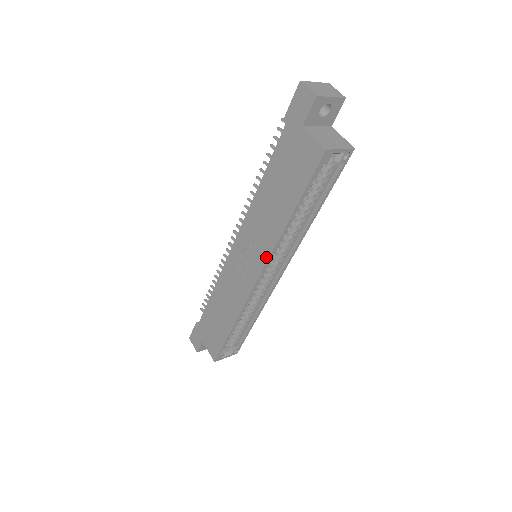
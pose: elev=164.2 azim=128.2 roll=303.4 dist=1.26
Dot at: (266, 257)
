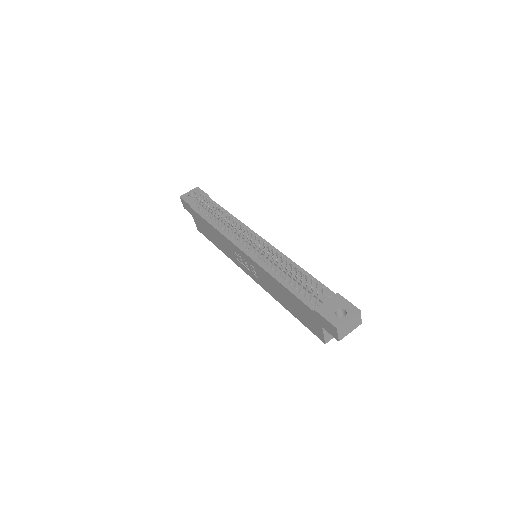
Dot at: (262, 287)
